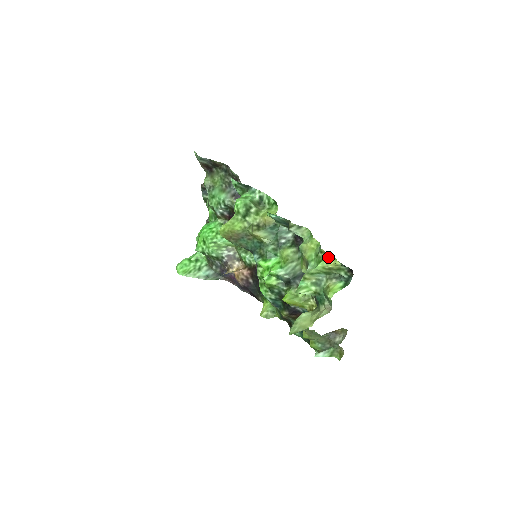
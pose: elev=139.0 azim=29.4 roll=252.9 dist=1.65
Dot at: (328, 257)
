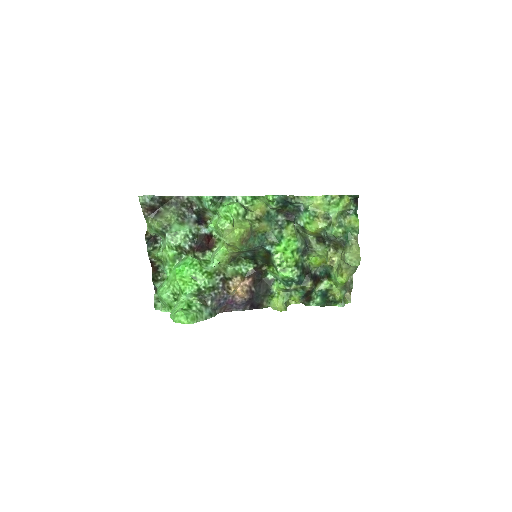
Dot at: (341, 198)
